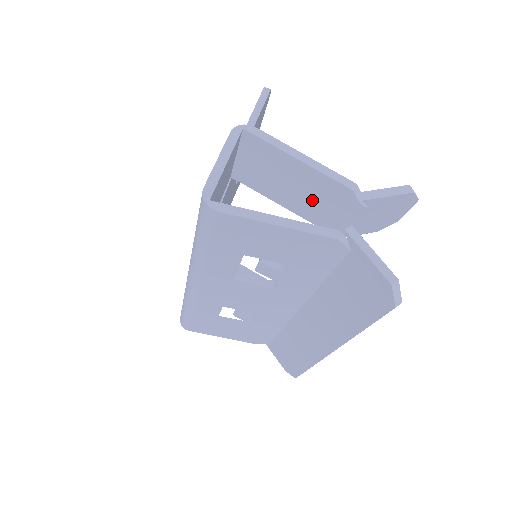
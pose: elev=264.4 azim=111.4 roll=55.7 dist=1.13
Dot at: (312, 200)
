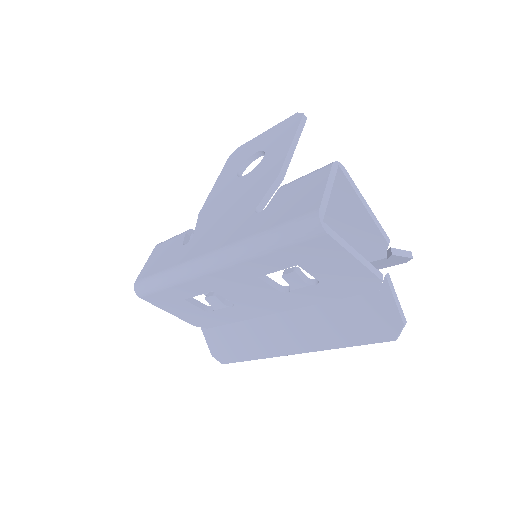
Dot at: (347, 237)
